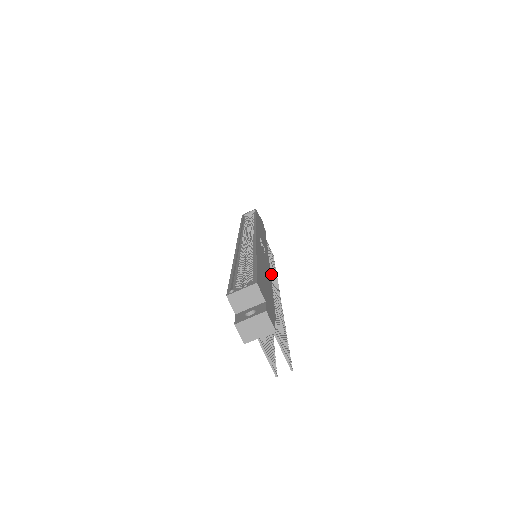
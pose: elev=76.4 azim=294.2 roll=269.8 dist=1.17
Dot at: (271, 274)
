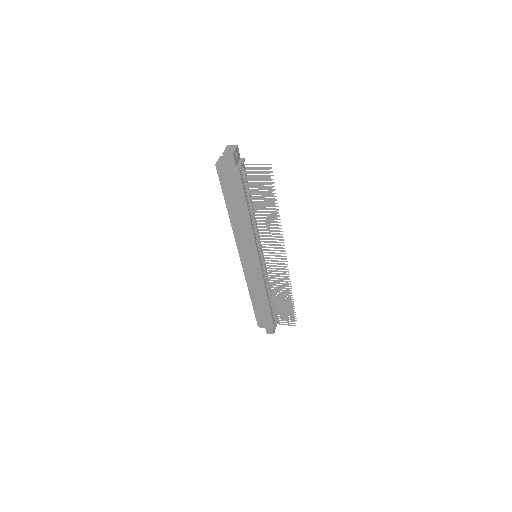
Dot at: occluded
